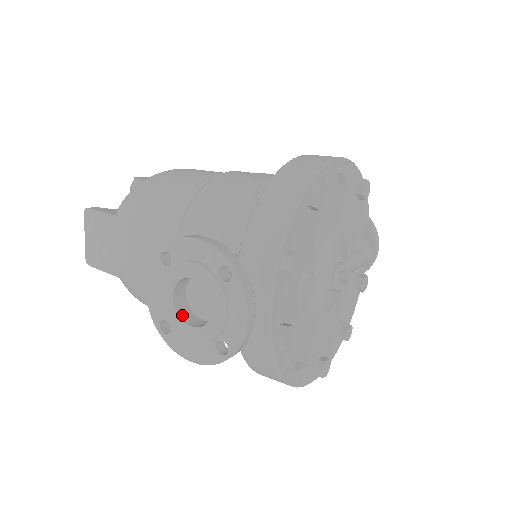
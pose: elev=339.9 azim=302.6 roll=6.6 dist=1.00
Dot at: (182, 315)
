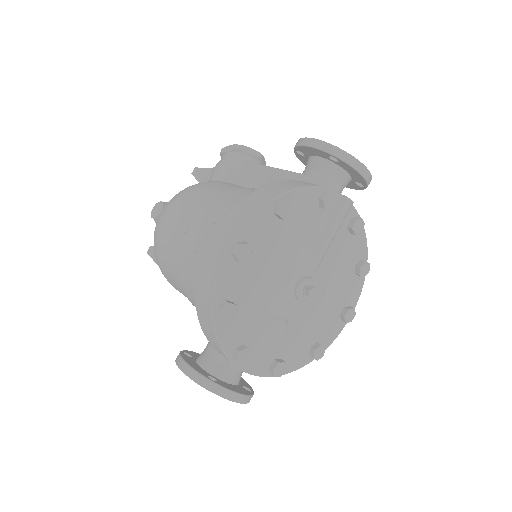
Dot at: occluded
